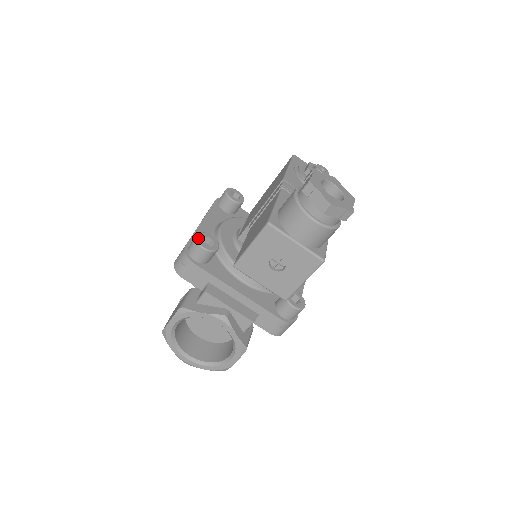
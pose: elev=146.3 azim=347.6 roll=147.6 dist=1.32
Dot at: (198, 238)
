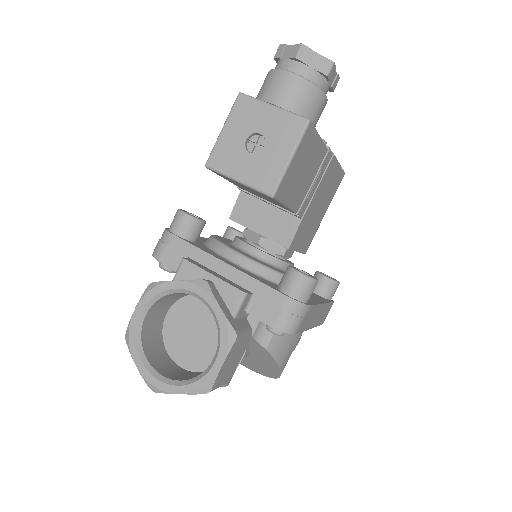
Dot at: (180, 209)
